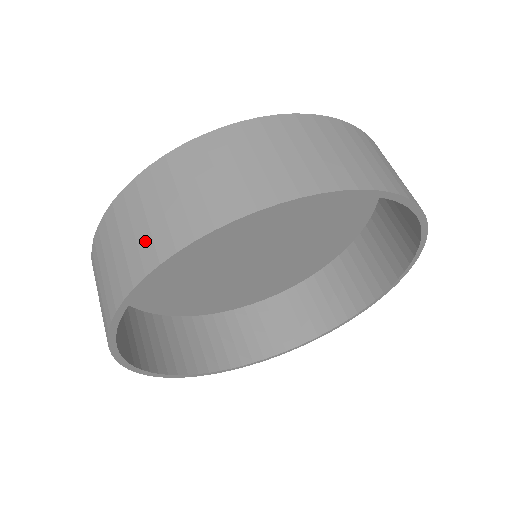
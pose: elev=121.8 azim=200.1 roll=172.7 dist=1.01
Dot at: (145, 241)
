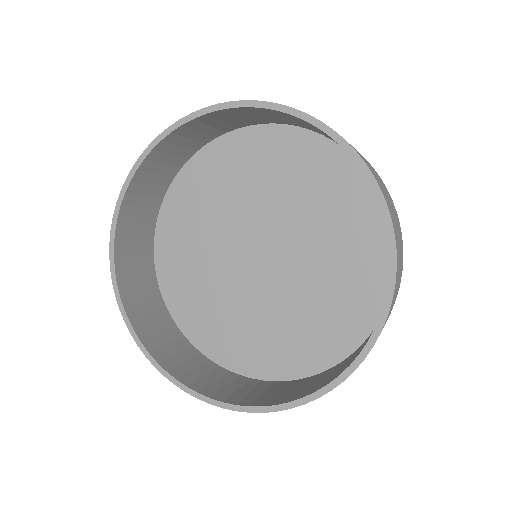
Dot at: occluded
